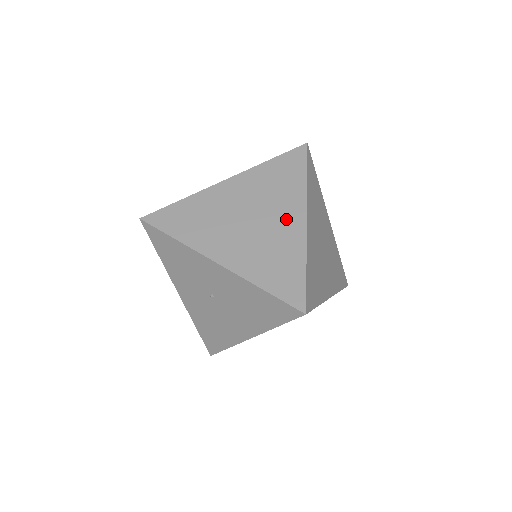
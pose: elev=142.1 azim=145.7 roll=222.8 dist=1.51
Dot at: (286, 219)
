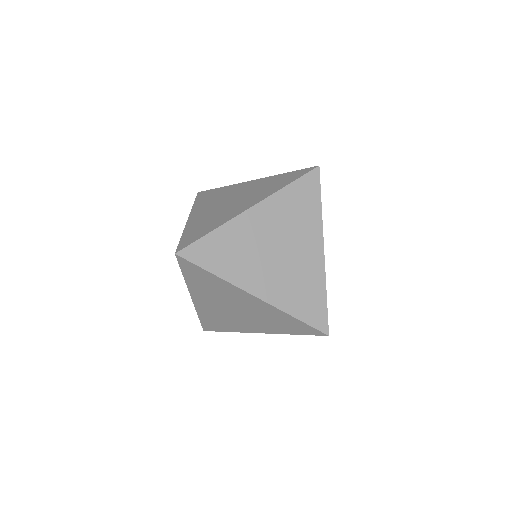
Dot at: (244, 204)
